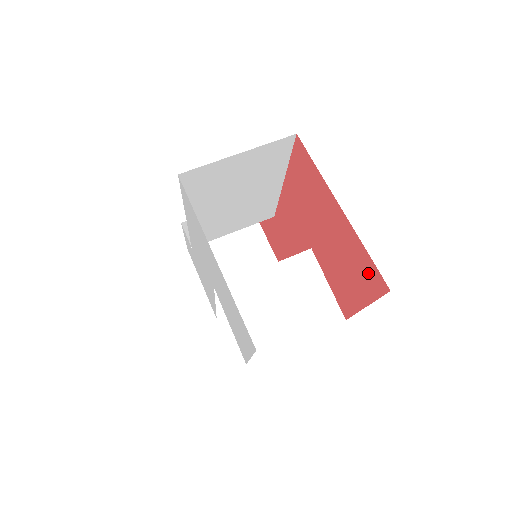
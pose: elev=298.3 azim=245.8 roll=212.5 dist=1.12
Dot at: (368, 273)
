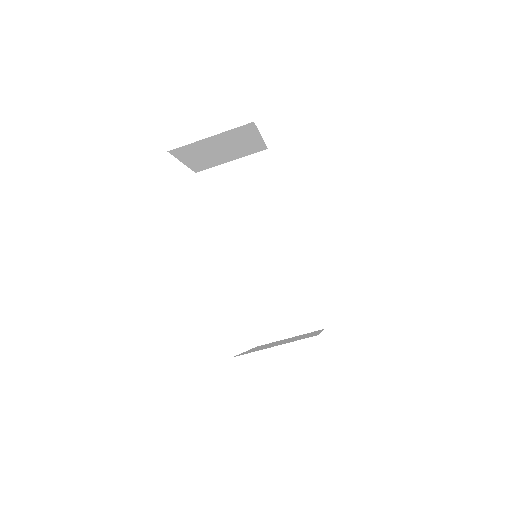
Dot at: occluded
